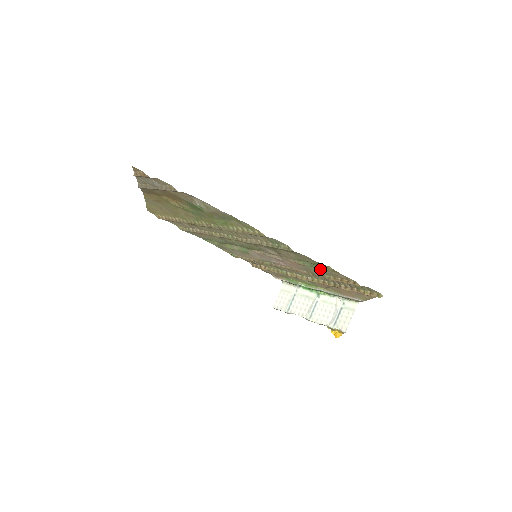
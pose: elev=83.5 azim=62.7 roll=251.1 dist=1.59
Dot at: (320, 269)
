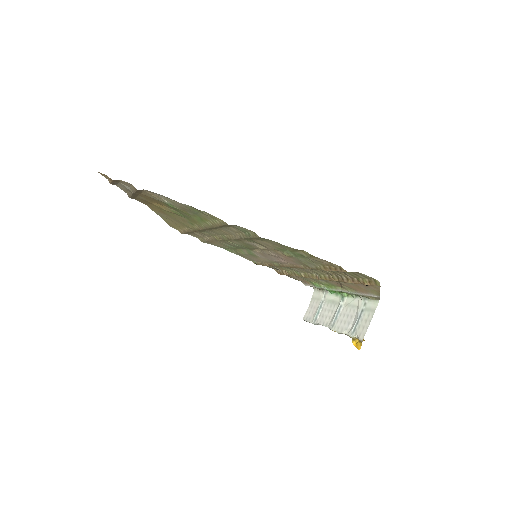
Dot at: (305, 258)
